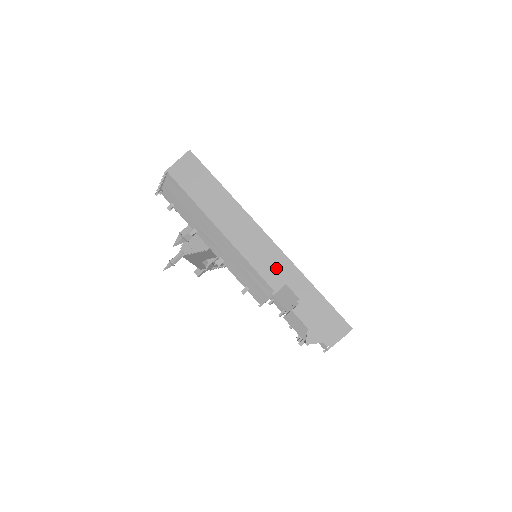
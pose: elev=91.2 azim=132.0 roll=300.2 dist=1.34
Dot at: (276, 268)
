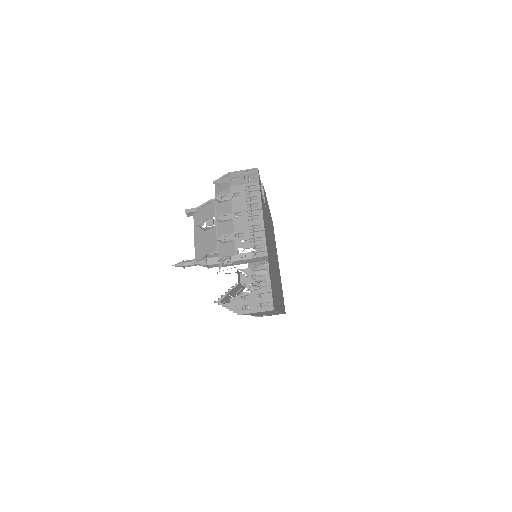
Dot at: occluded
